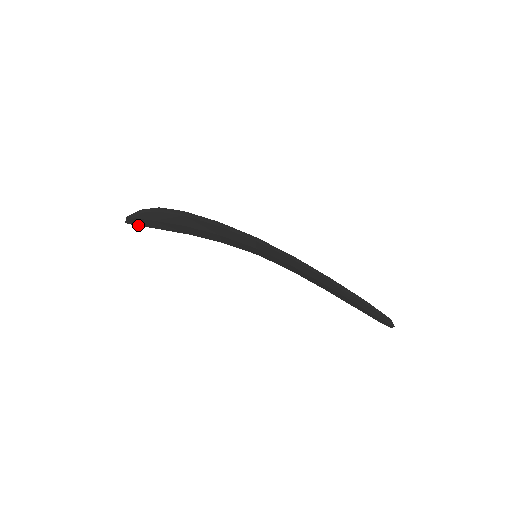
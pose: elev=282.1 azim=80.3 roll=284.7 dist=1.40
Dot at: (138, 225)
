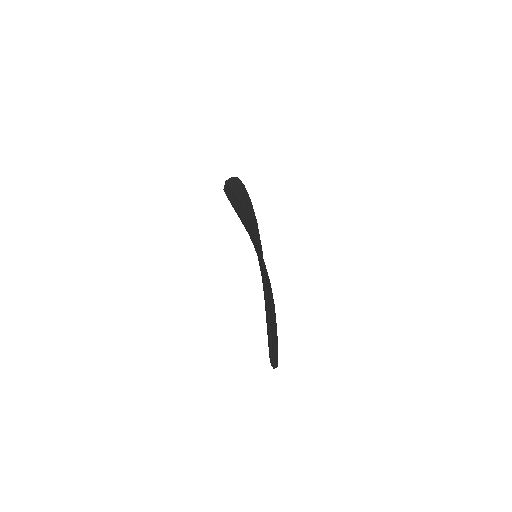
Dot at: (227, 195)
